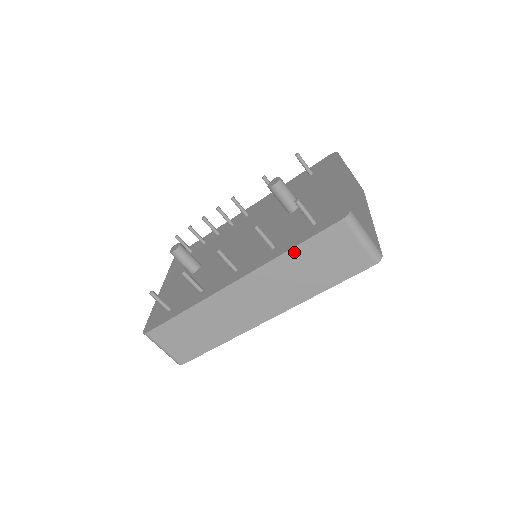
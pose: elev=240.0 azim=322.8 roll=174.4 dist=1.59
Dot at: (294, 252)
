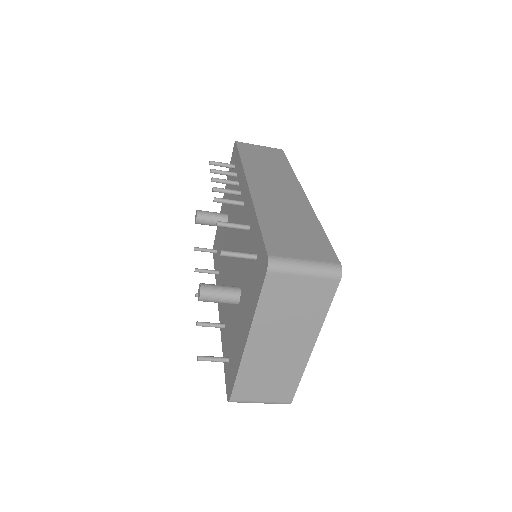
Dot at: occluded
